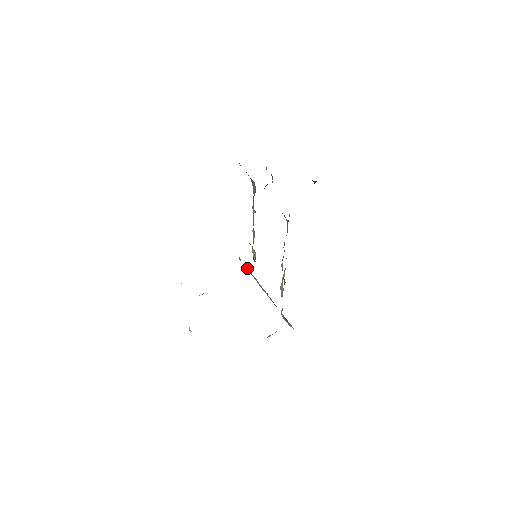
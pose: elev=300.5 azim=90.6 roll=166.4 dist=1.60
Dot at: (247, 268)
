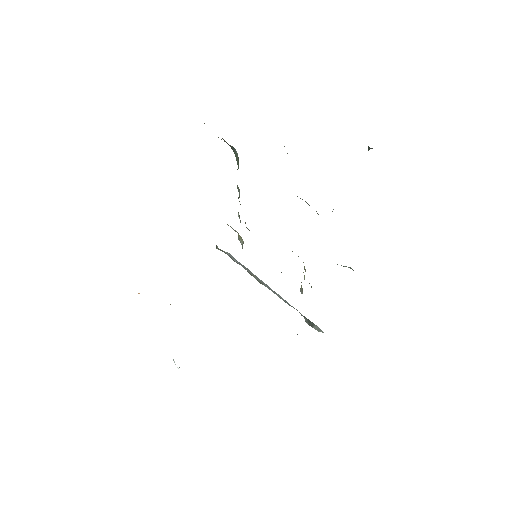
Dot at: (229, 254)
